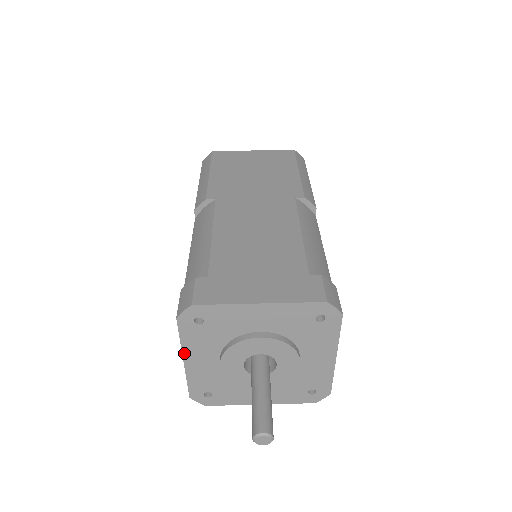
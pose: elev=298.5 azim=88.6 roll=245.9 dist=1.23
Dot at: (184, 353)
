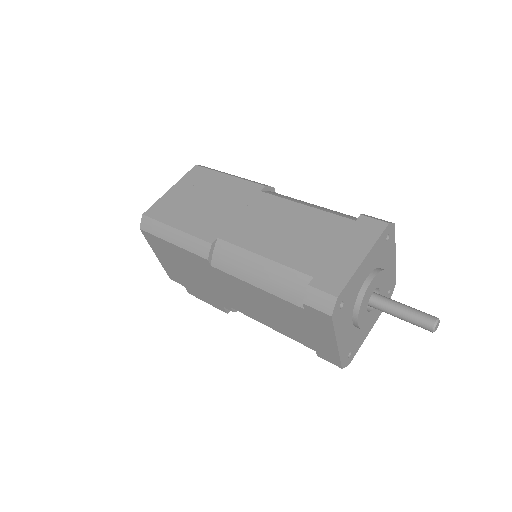
Dot at: (337, 338)
